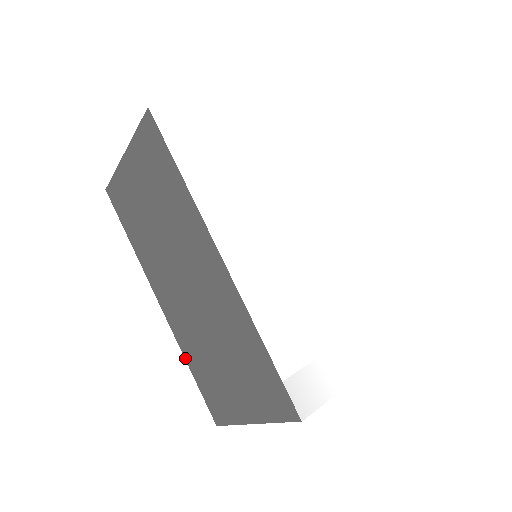
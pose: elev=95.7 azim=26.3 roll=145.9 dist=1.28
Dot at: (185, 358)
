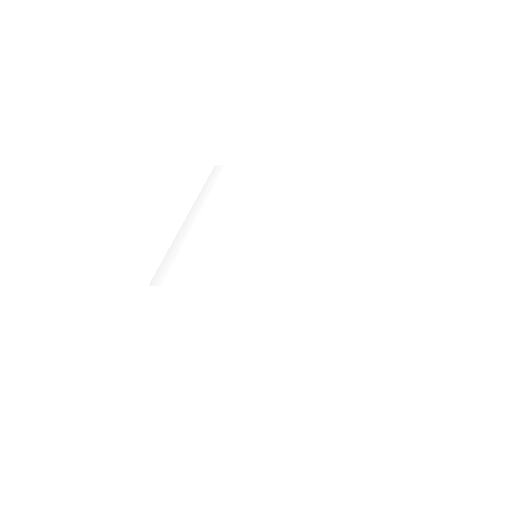
Dot at: occluded
